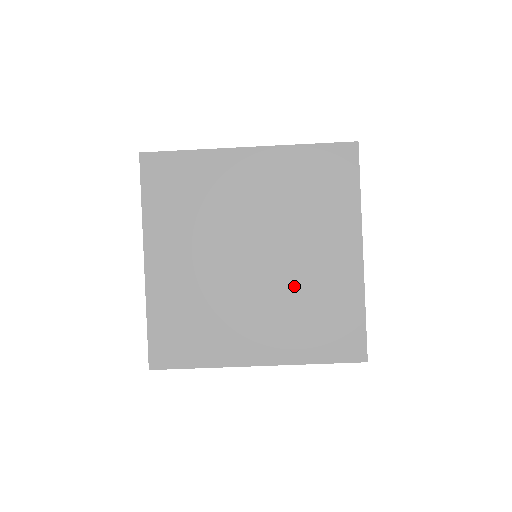
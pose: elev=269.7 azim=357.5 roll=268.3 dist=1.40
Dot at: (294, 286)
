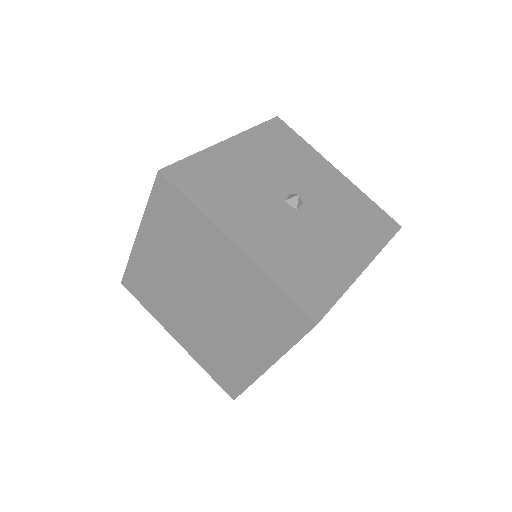
Dot at: (232, 302)
